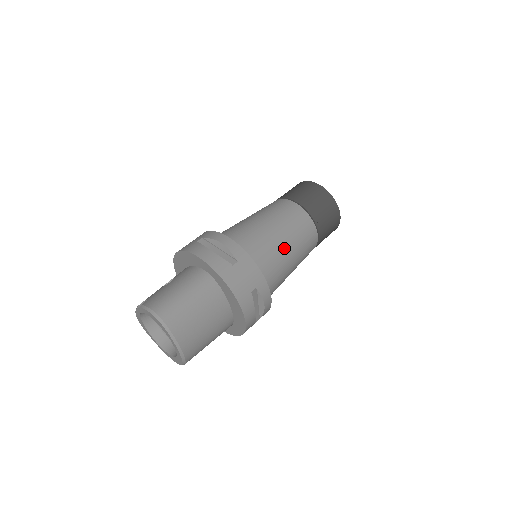
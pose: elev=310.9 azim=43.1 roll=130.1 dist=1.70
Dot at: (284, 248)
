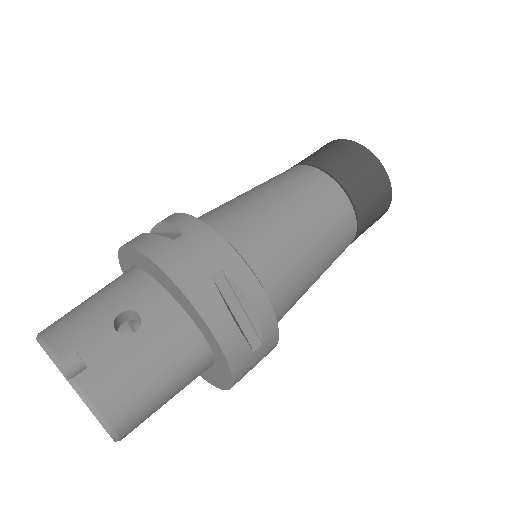
Dot at: occluded
